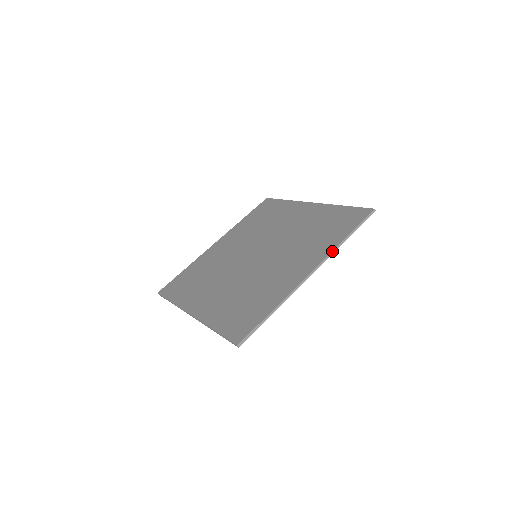
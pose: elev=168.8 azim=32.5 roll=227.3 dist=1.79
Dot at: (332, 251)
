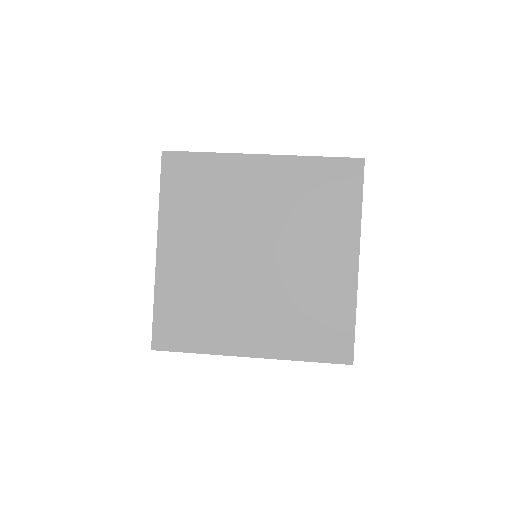
Dot at: occluded
